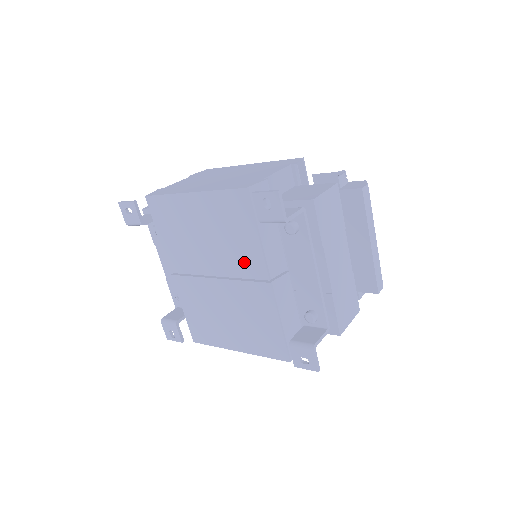
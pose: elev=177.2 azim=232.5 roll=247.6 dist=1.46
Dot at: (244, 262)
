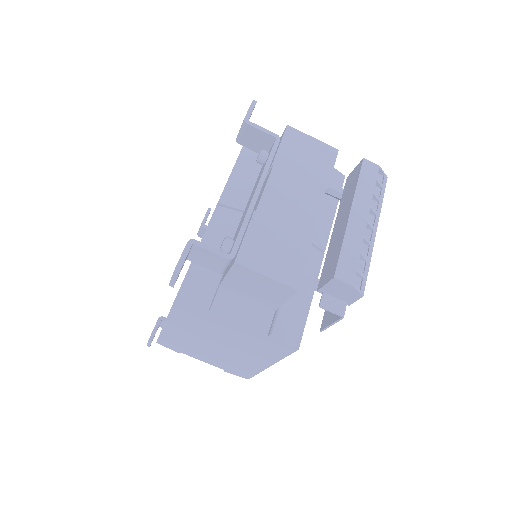
Dot at: occluded
